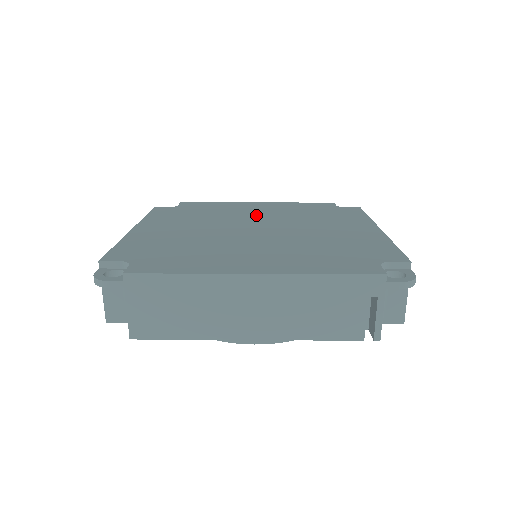
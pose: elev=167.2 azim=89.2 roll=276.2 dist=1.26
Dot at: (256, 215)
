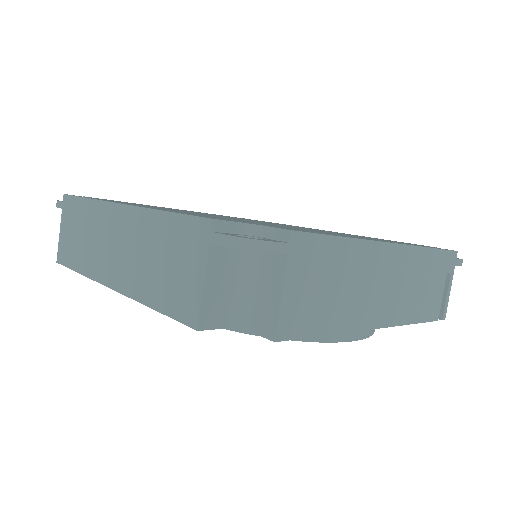
Dot at: occluded
